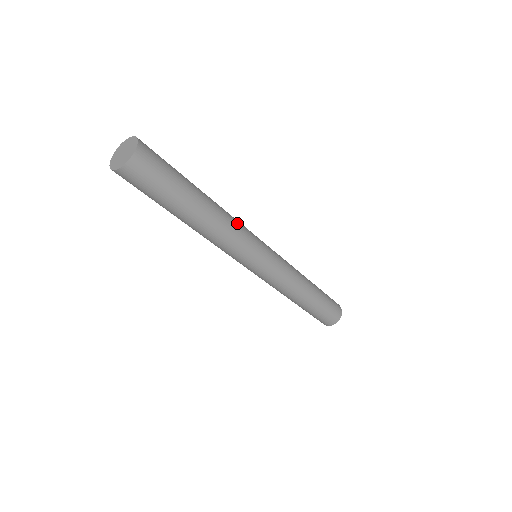
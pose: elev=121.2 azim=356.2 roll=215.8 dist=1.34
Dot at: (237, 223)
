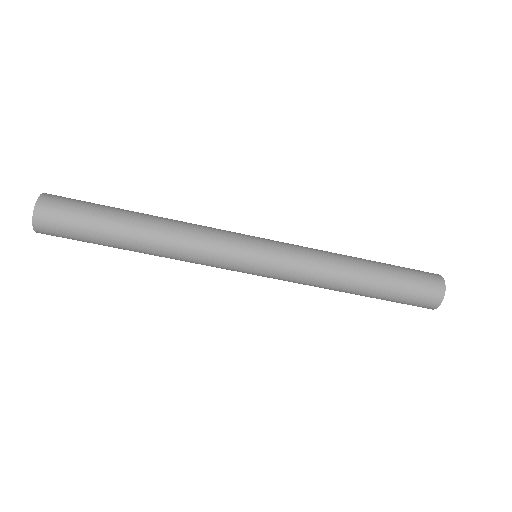
Dot at: occluded
